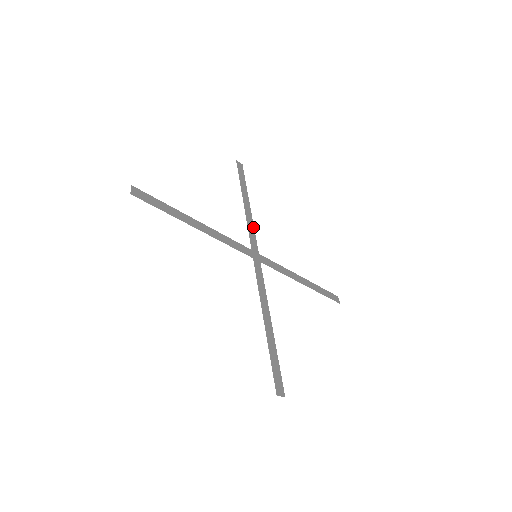
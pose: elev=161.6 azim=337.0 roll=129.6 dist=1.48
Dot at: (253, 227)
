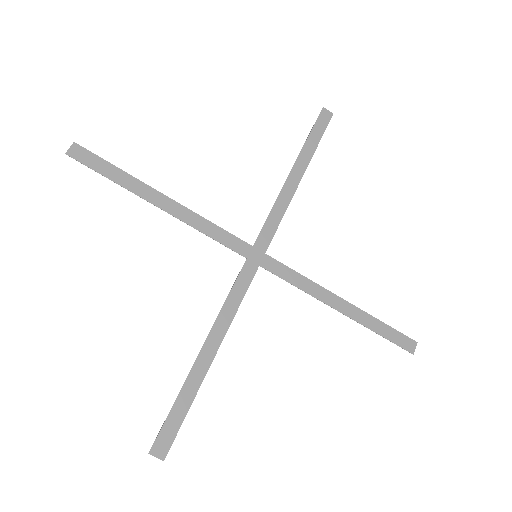
Dot at: (283, 212)
